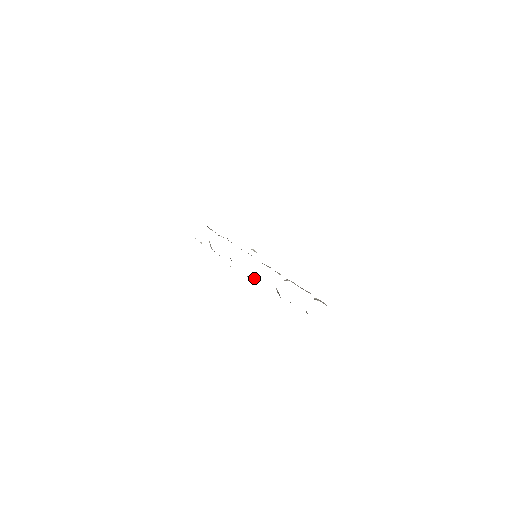
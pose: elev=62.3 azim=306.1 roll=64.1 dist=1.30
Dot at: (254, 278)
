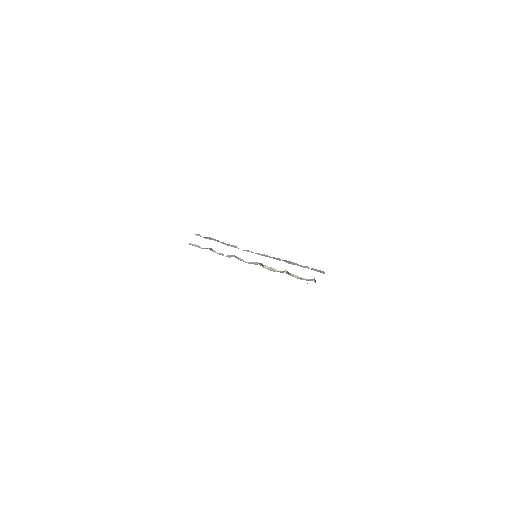
Dot at: (263, 266)
